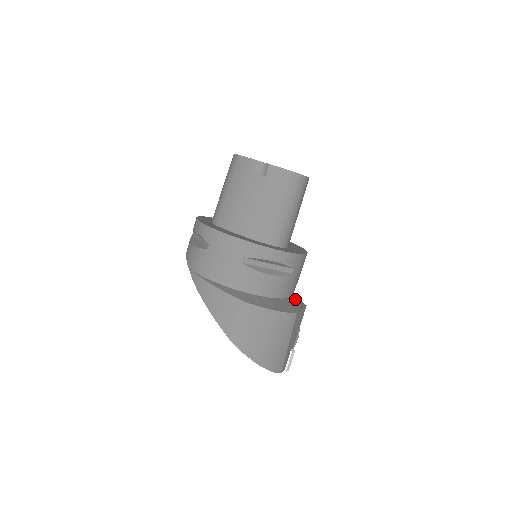
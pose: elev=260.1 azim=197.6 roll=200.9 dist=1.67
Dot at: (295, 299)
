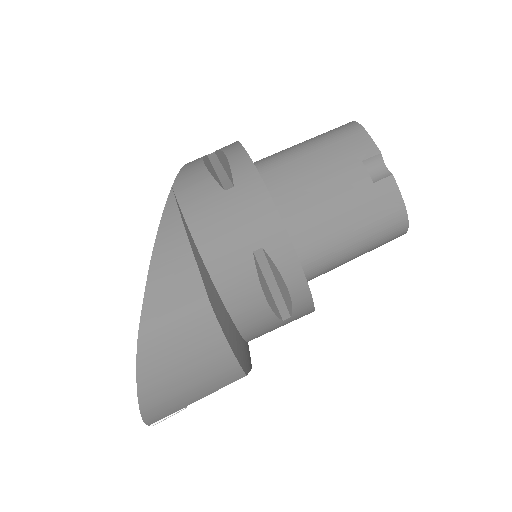
Dot at: occluded
